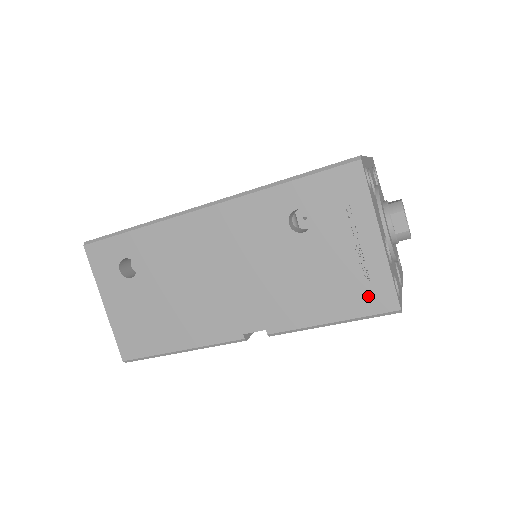
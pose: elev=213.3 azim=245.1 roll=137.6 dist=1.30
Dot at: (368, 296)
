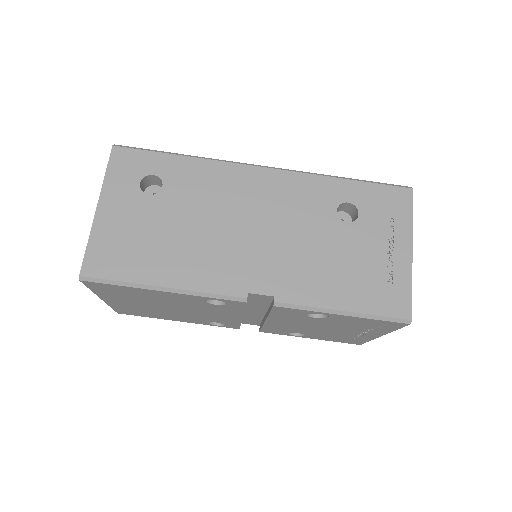
Dot at: (387, 297)
